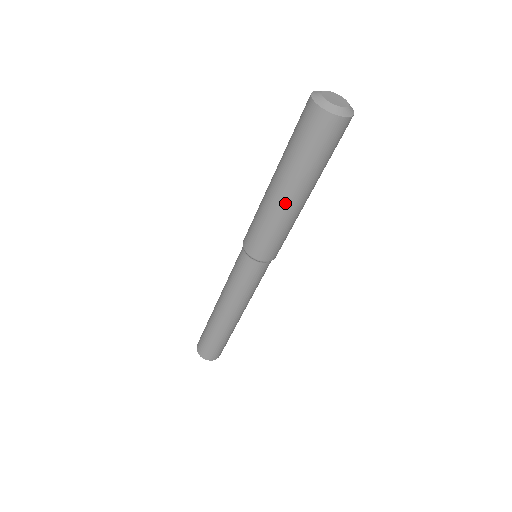
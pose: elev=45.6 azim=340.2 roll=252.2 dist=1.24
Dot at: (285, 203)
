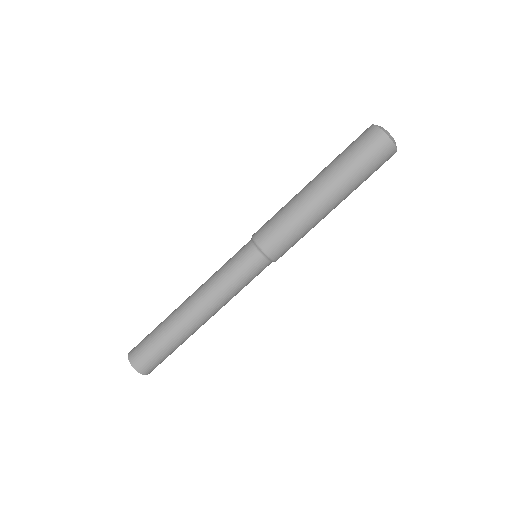
Dot at: (320, 203)
